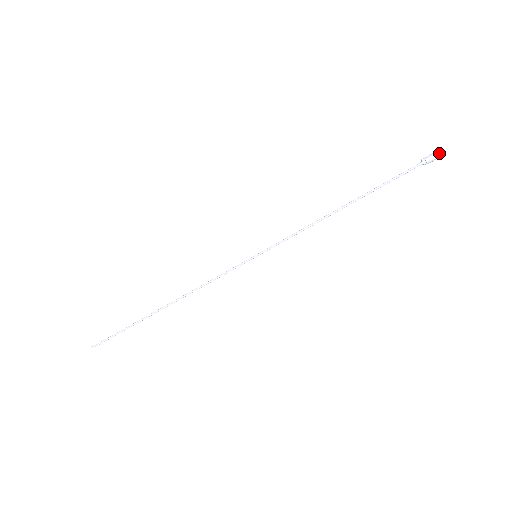
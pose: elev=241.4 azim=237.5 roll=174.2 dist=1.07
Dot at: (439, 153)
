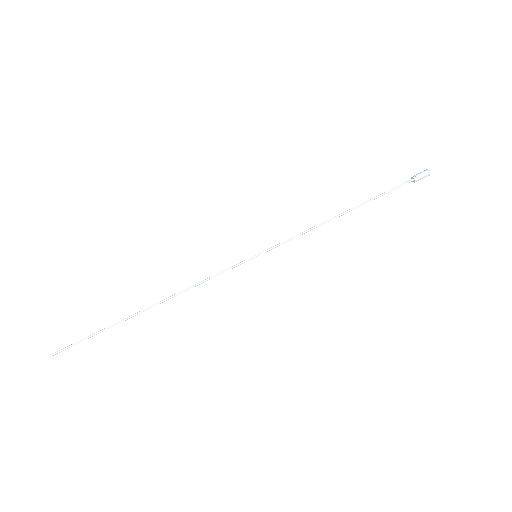
Dot at: (426, 170)
